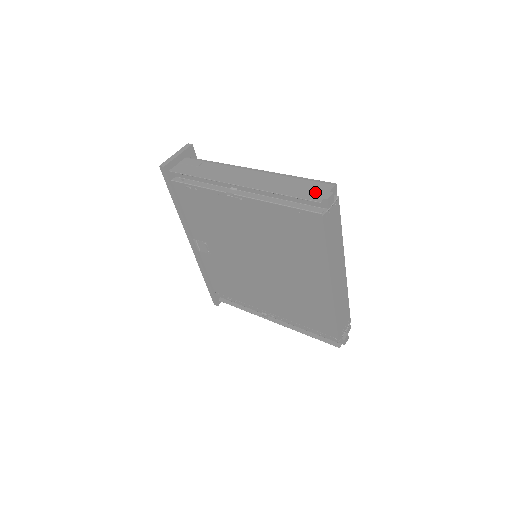
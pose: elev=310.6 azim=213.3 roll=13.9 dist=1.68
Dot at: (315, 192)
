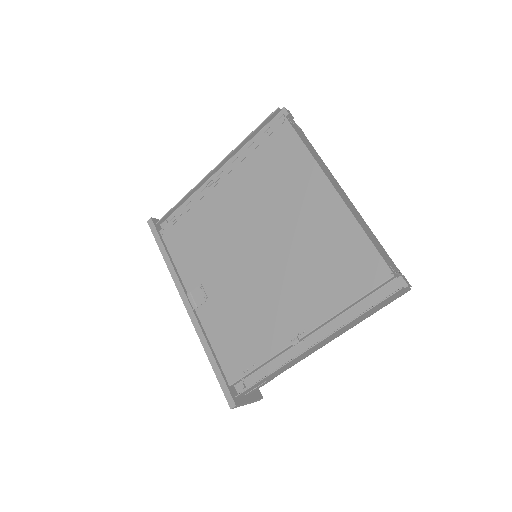
Dot at: occluded
